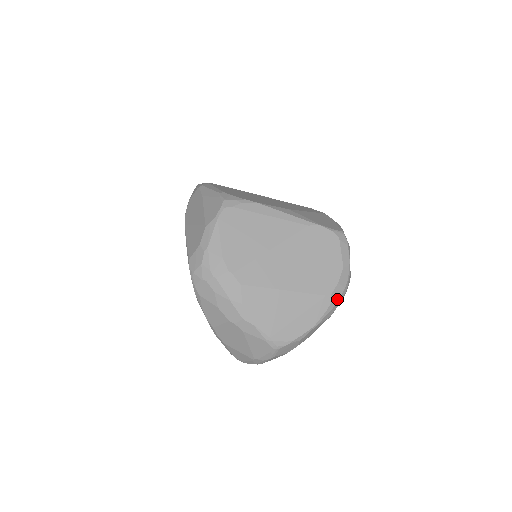
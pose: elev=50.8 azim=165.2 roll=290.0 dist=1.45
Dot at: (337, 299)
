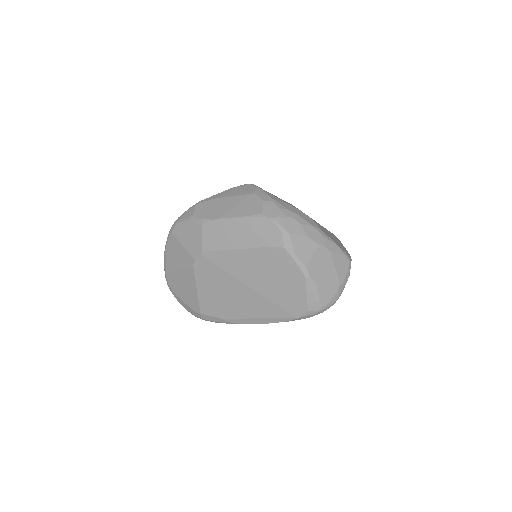
Dot at: occluded
